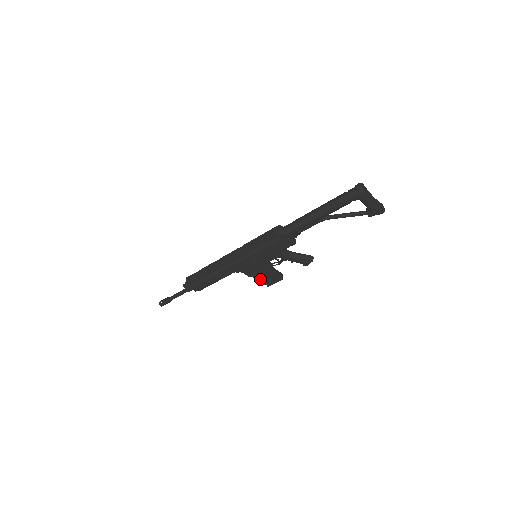
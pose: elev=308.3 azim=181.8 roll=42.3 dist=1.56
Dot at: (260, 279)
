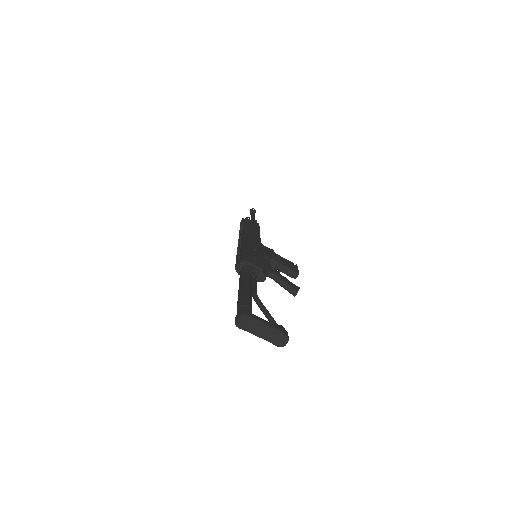
Dot at: occluded
